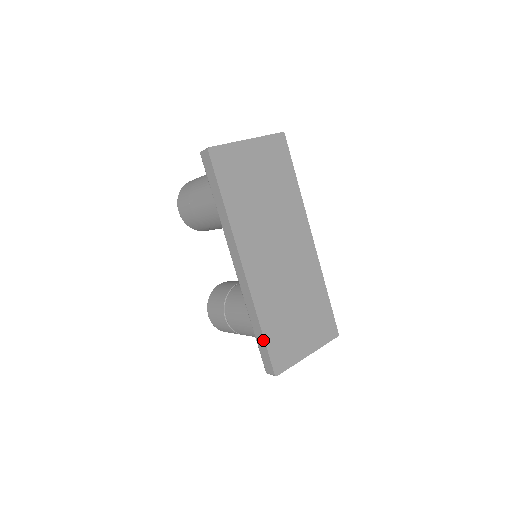
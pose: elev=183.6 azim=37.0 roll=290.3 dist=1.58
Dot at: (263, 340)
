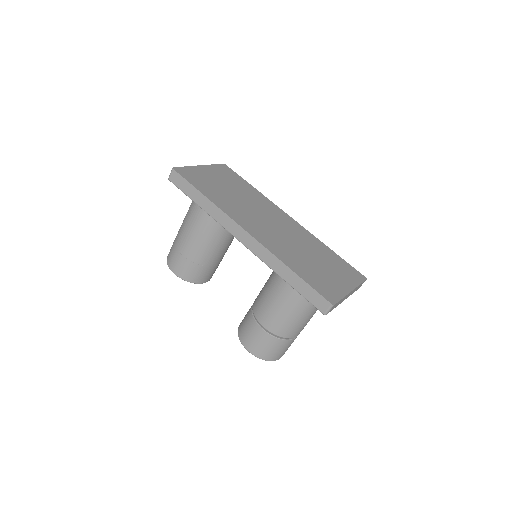
Dot at: (301, 280)
